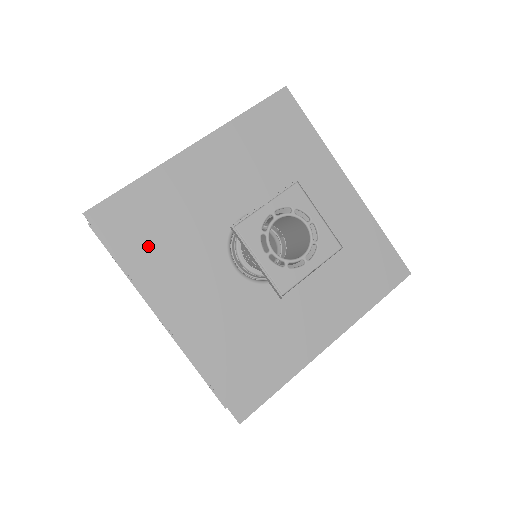
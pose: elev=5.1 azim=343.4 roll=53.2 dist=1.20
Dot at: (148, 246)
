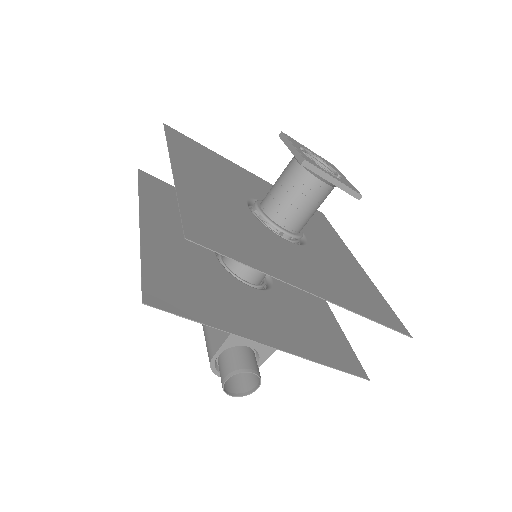
Dot at: (192, 155)
